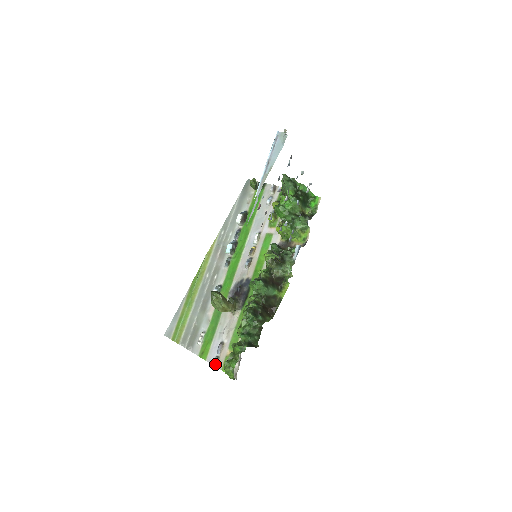
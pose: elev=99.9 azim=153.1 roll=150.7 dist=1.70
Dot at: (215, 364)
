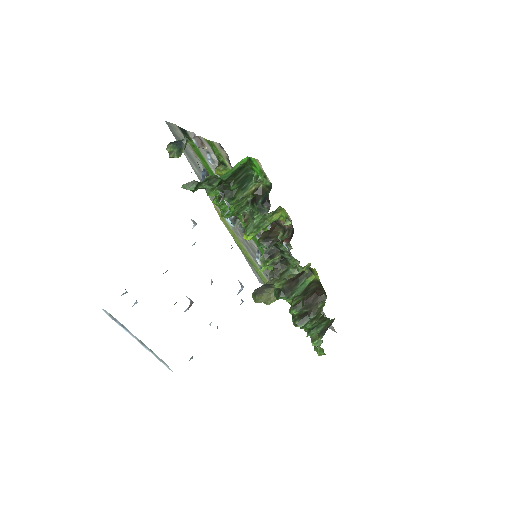
Dot at: occluded
